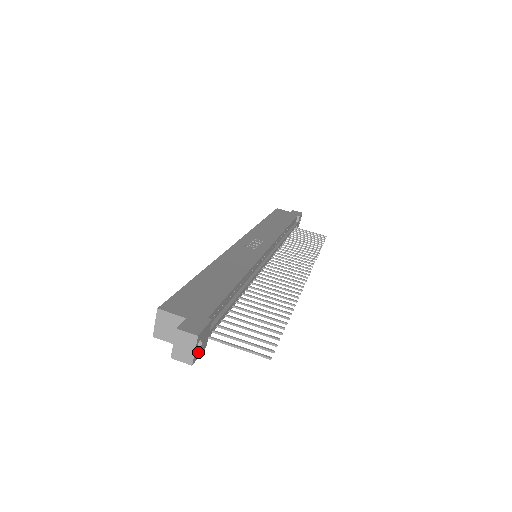
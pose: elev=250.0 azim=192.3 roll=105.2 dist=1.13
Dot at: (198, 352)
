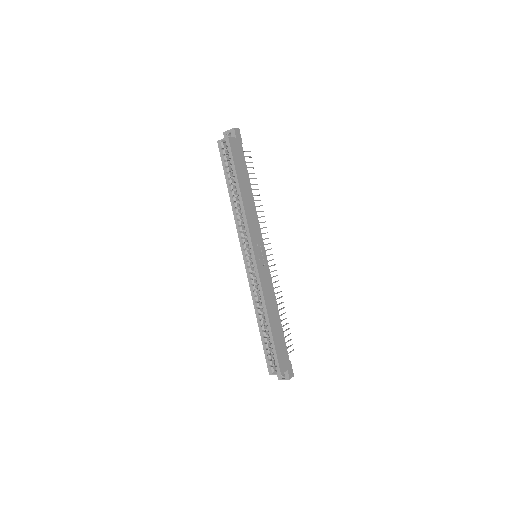
Dot at: occluded
